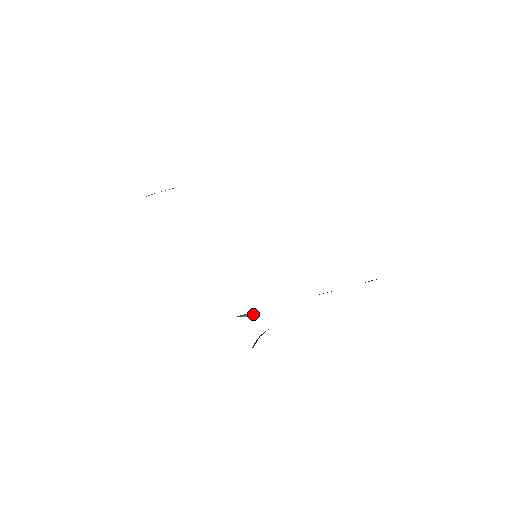
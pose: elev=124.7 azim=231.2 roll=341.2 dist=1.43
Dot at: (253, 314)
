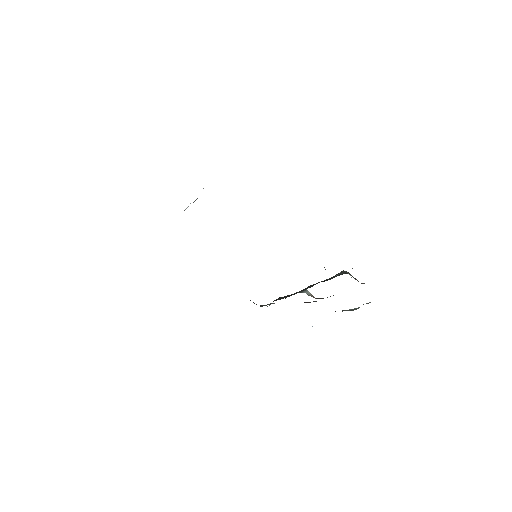
Dot at: occluded
